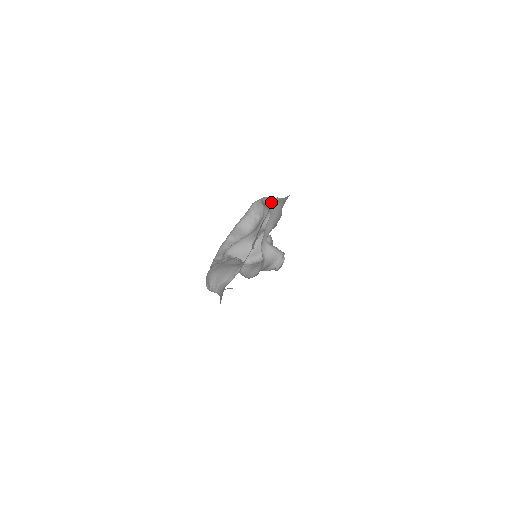
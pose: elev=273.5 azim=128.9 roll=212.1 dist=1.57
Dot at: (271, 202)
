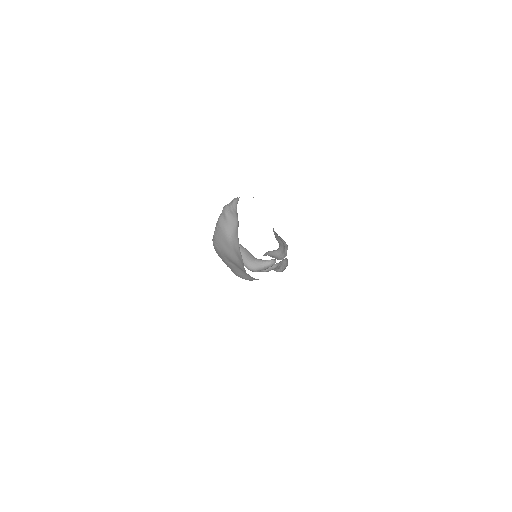
Dot at: occluded
